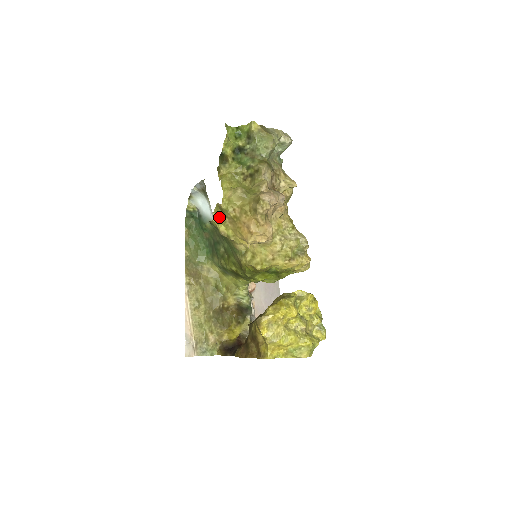
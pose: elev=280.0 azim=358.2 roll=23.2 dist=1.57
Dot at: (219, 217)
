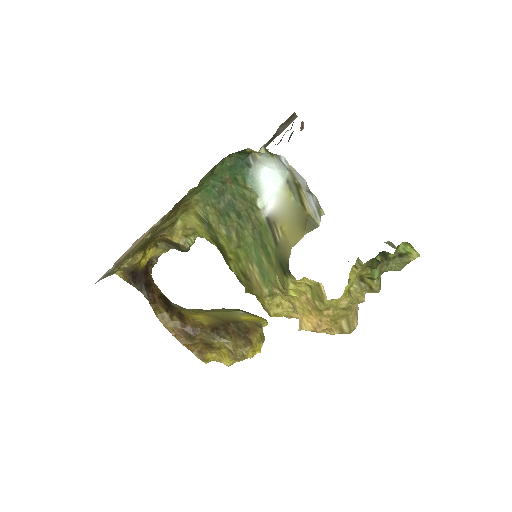
Dot at: (304, 283)
